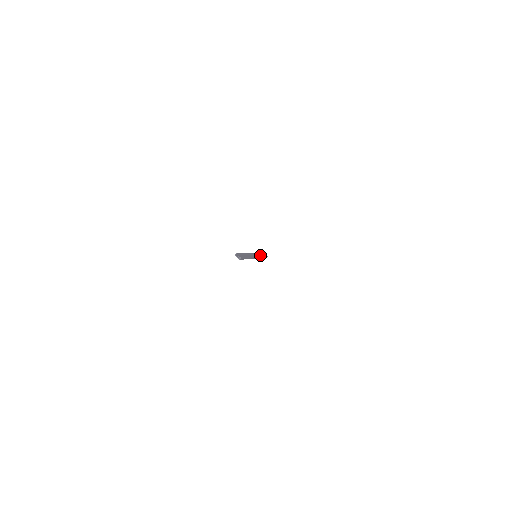
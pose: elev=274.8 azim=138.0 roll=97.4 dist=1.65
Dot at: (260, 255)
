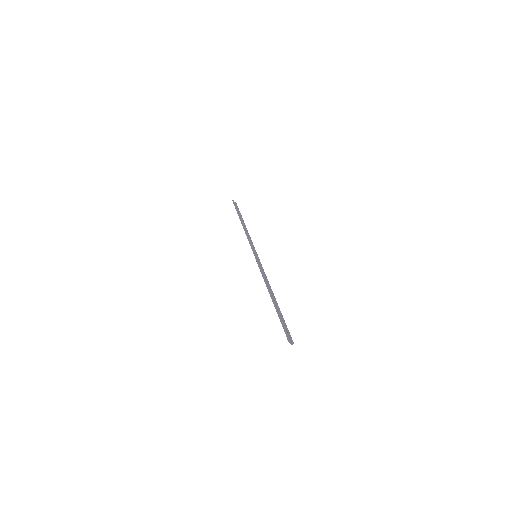
Dot at: (244, 229)
